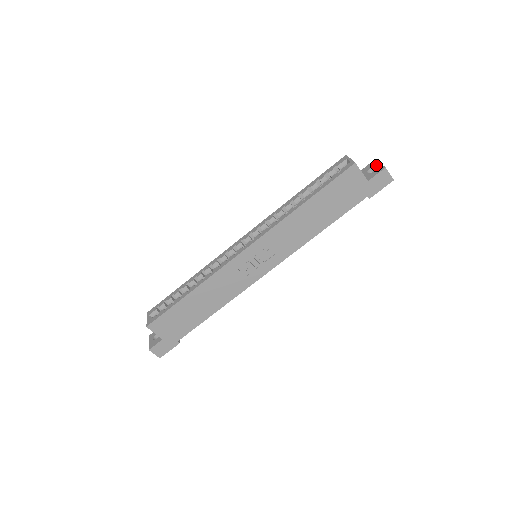
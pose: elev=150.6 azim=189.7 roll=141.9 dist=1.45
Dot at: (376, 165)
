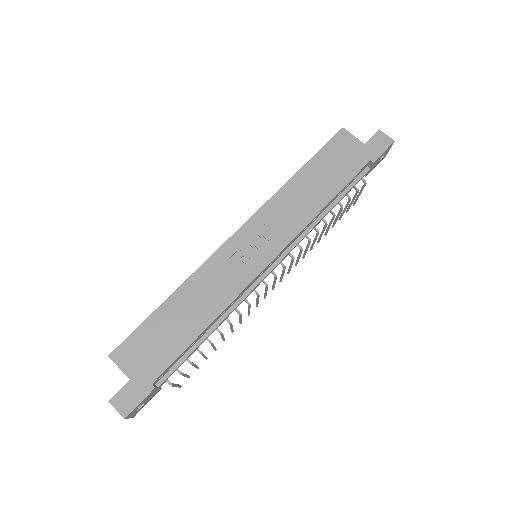
Dot at: occluded
